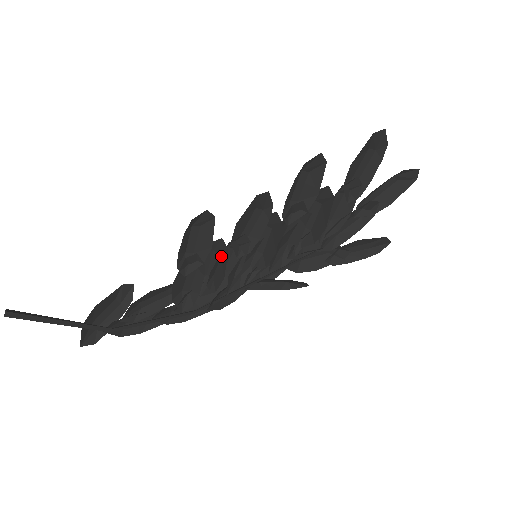
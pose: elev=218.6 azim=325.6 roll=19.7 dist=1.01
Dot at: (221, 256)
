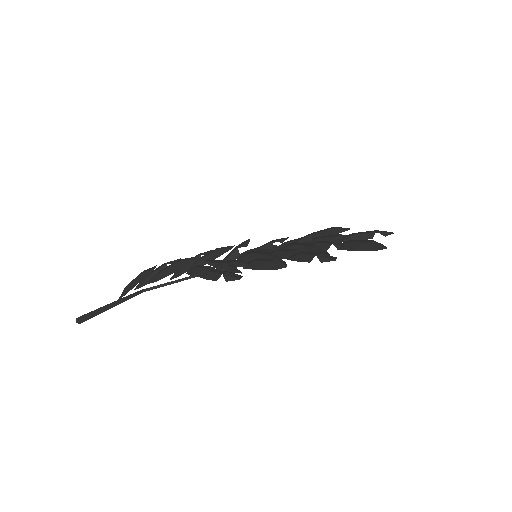
Dot at: occluded
